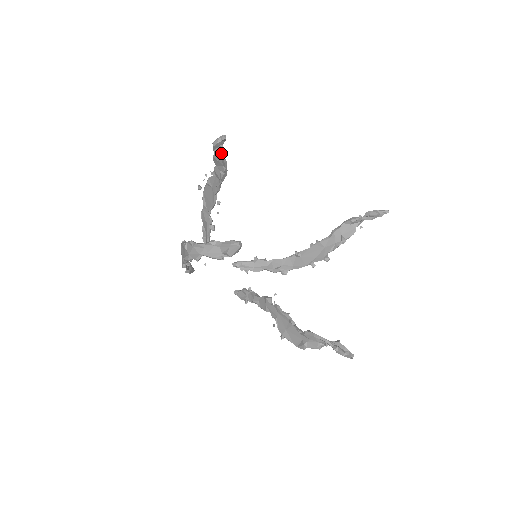
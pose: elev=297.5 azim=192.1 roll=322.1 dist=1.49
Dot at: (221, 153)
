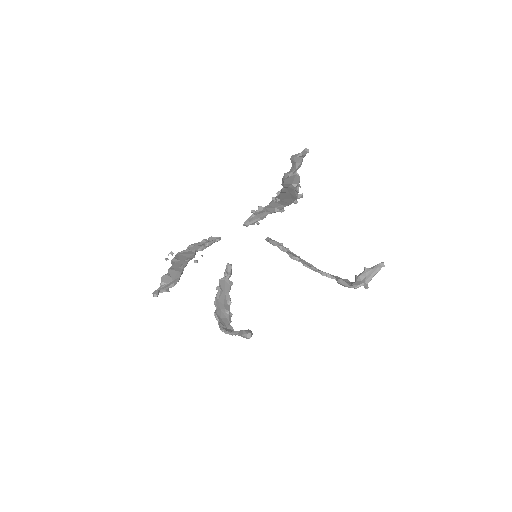
Dot at: (165, 290)
